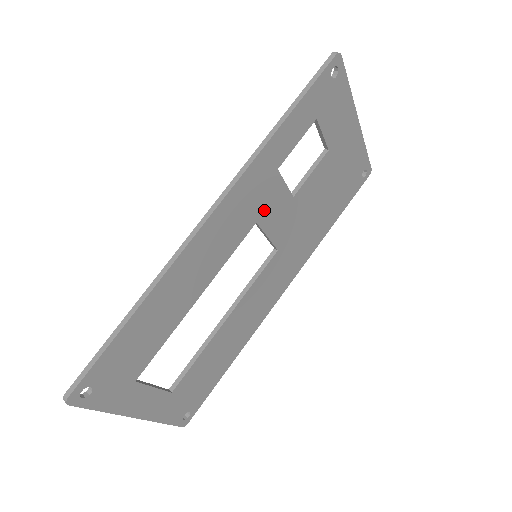
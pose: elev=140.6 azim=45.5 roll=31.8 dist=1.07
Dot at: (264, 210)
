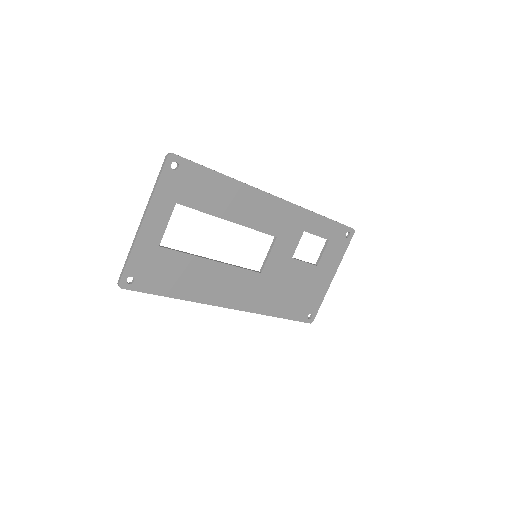
Dot at: (283, 238)
